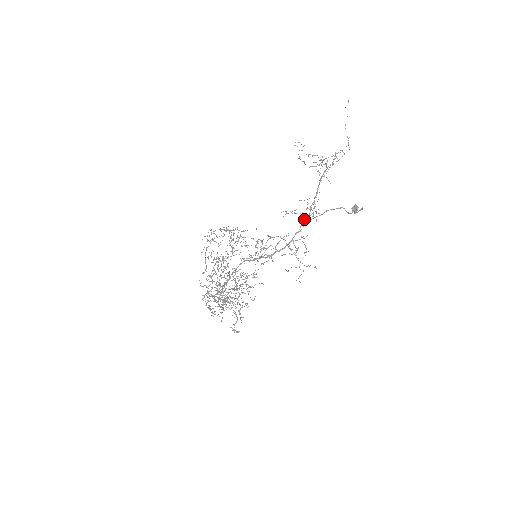
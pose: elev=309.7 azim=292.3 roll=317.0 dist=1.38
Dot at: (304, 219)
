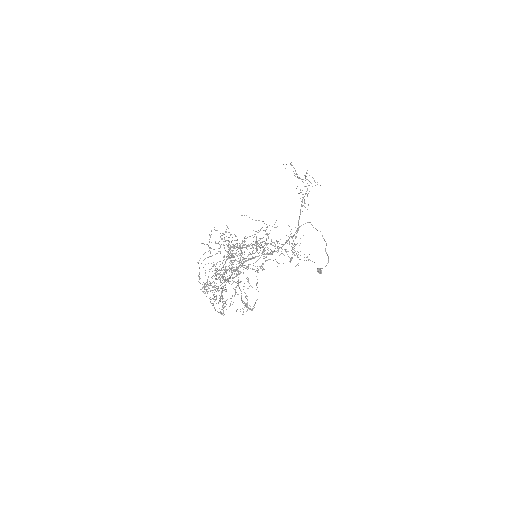
Dot at: (292, 237)
